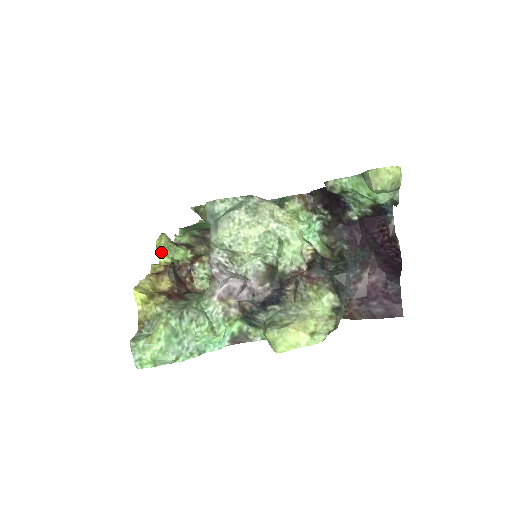
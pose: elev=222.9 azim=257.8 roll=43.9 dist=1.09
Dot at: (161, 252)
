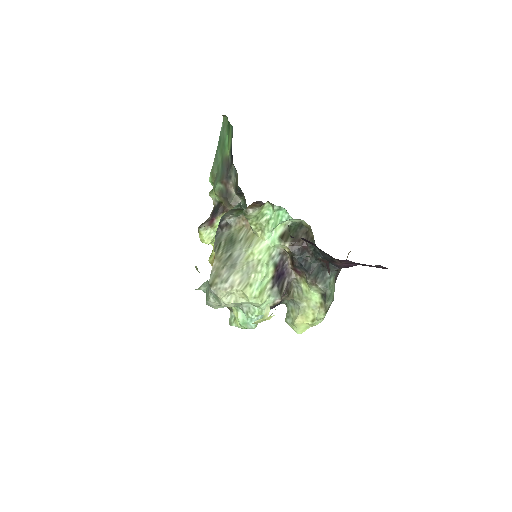
Dot at: (208, 244)
